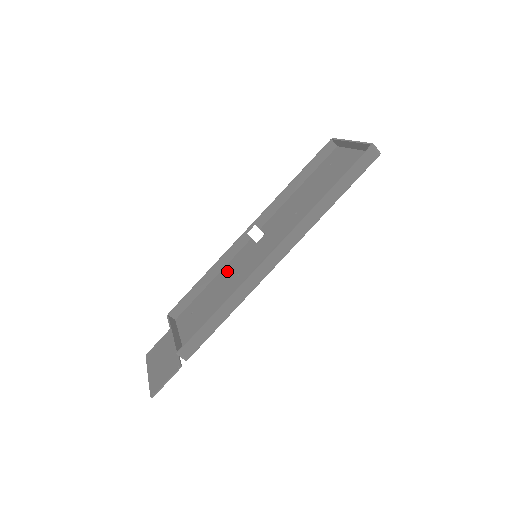
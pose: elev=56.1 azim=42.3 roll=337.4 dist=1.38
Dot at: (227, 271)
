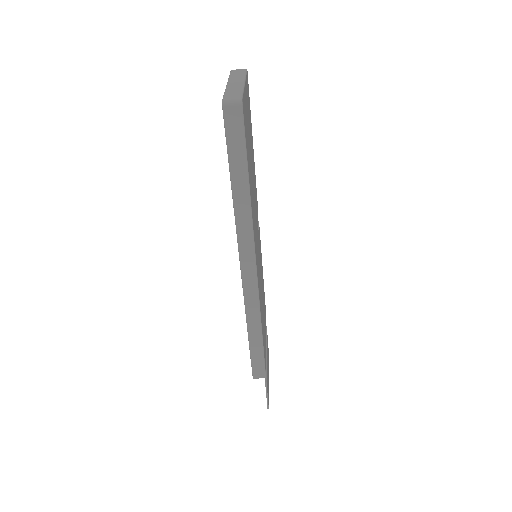
Dot at: occluded
